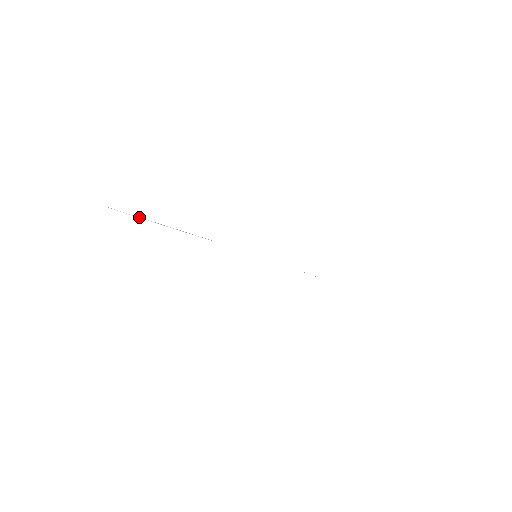
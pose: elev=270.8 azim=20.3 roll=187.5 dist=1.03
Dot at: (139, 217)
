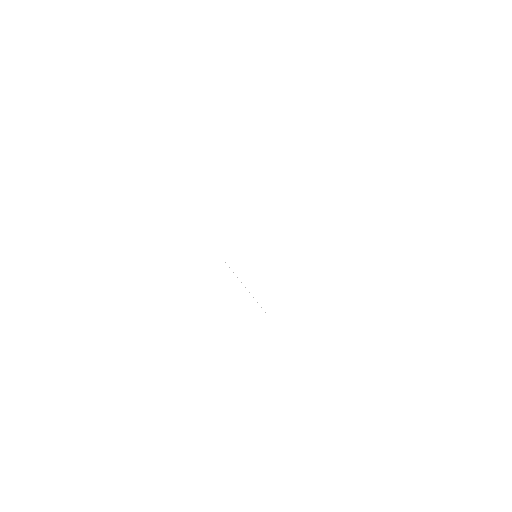
Dot at: occluded
